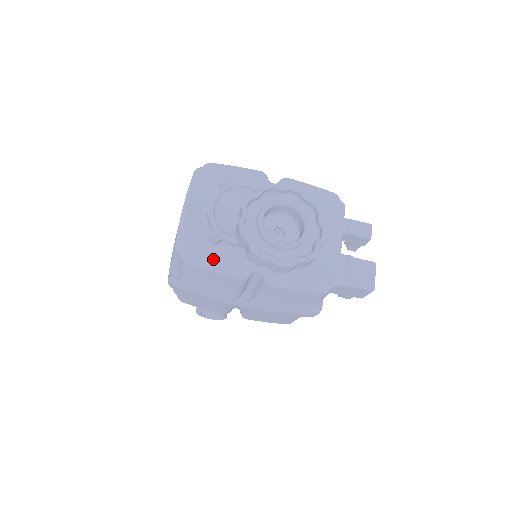
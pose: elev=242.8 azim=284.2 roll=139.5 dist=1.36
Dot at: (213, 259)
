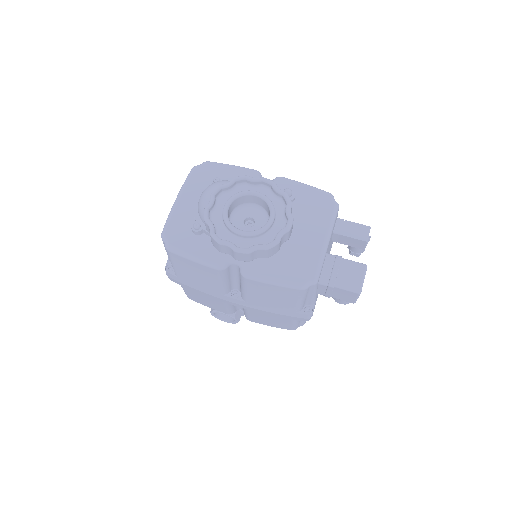
Dot at: (193, 249)
